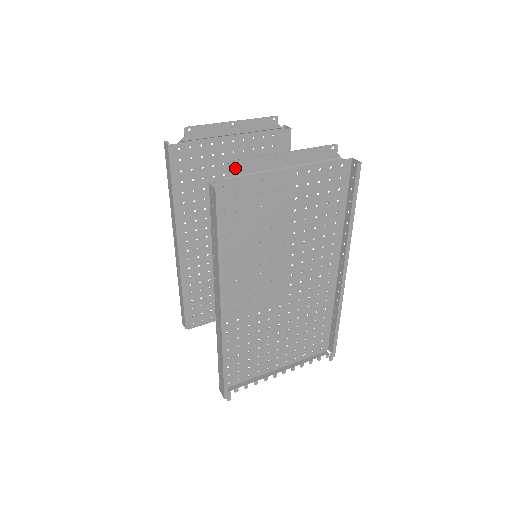
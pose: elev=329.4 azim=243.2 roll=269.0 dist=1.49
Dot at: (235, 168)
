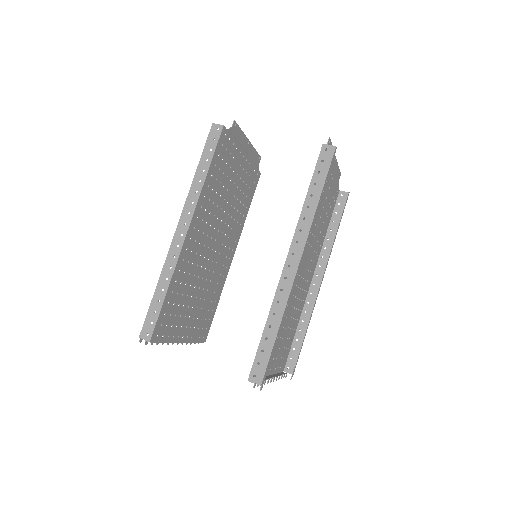
Dot at: occluded
